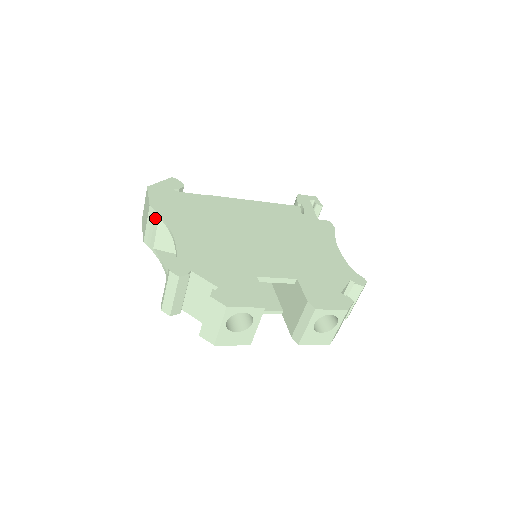
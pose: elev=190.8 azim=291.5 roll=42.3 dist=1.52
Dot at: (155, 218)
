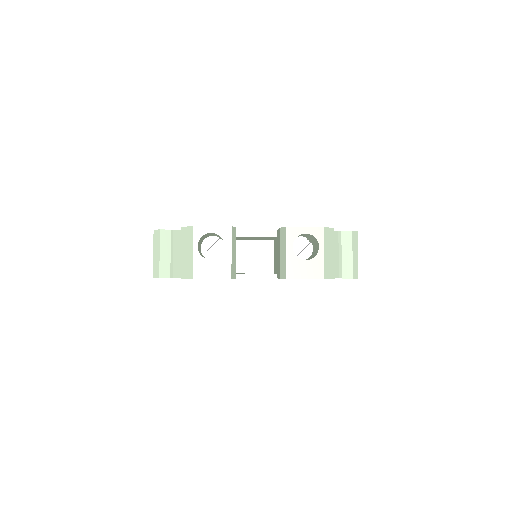
Dot at: occluded
